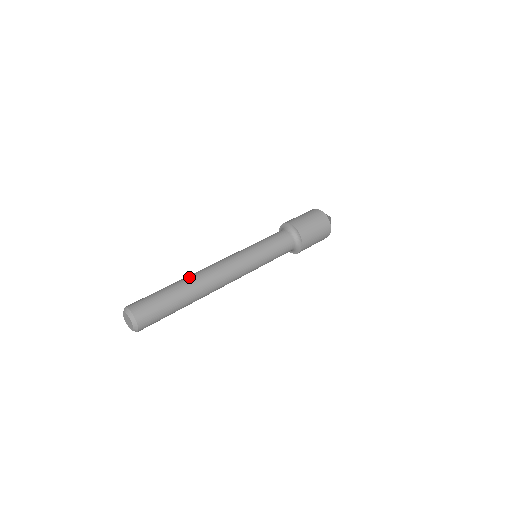
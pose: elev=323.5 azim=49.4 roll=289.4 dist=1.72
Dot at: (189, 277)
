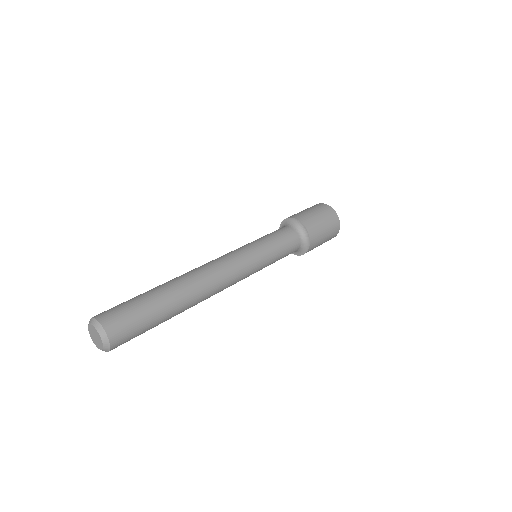
Dot at: (179, 281)
